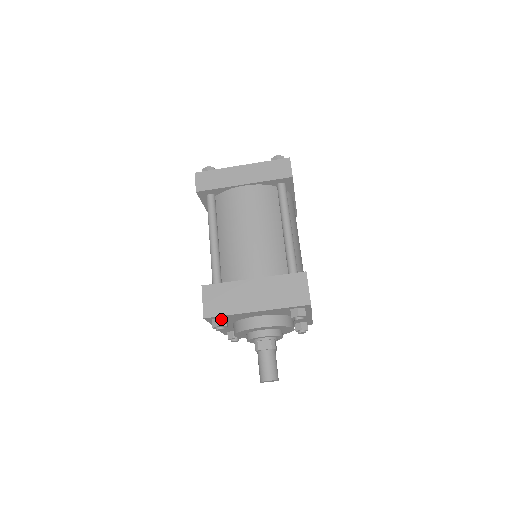
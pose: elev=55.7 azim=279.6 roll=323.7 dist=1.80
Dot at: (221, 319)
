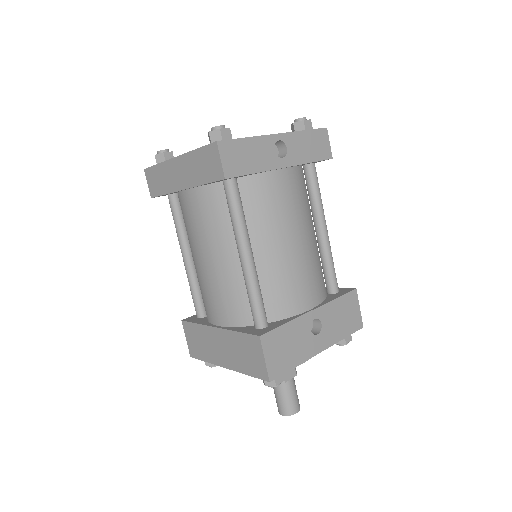
Dot at: occluded
